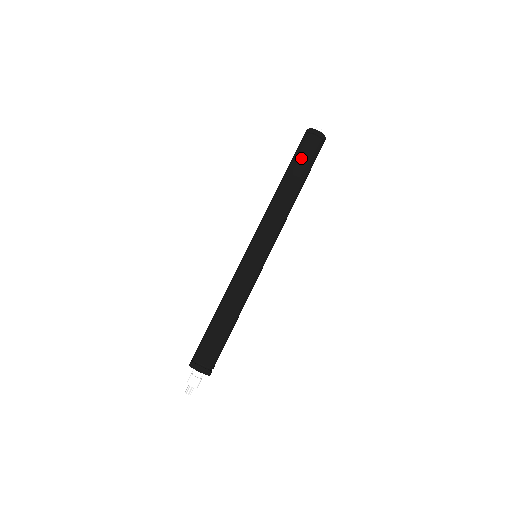
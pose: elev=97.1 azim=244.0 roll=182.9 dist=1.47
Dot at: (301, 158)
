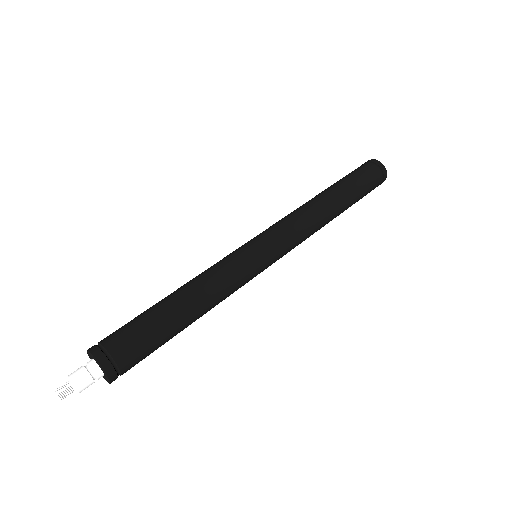
Dot at: (361, 187)
